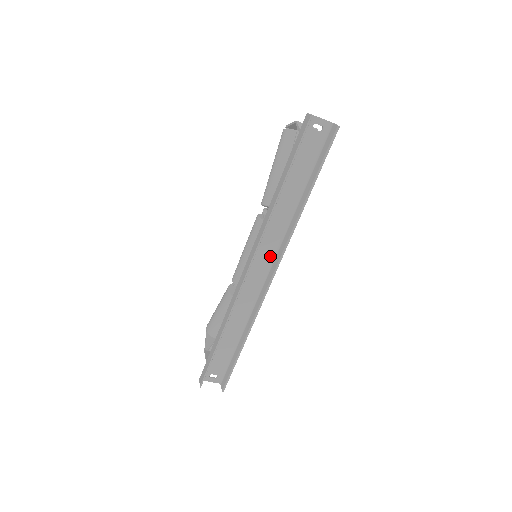
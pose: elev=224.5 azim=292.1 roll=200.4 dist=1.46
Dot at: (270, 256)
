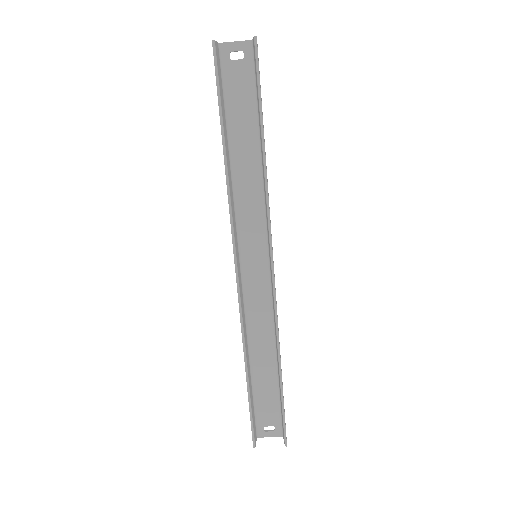
Dot at: (261, 246)
